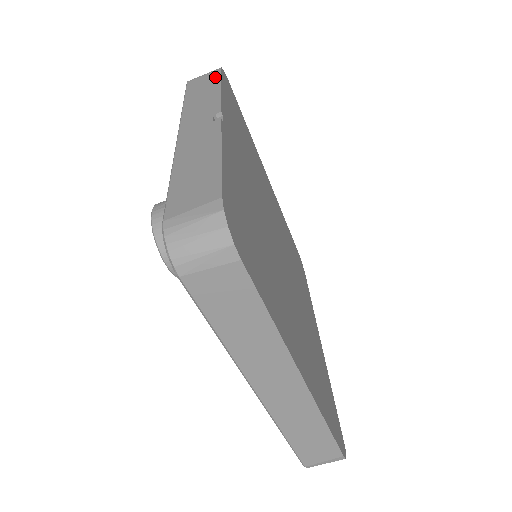
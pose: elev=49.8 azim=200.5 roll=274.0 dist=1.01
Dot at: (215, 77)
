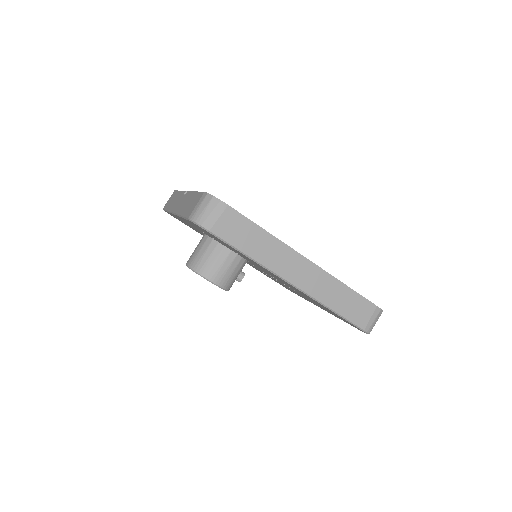
Dot at: (174, 193)
